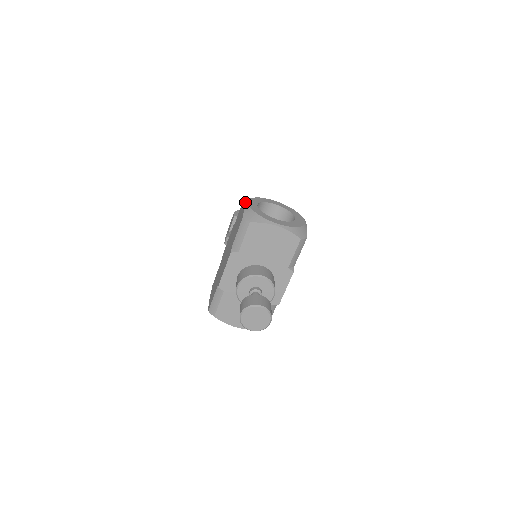
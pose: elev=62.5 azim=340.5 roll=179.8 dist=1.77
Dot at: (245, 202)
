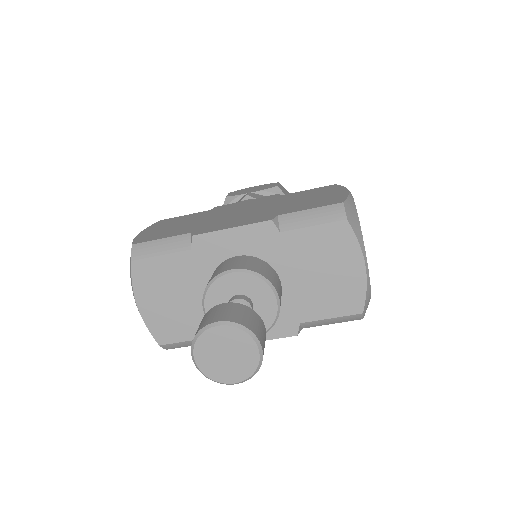
Dot at: occluded
